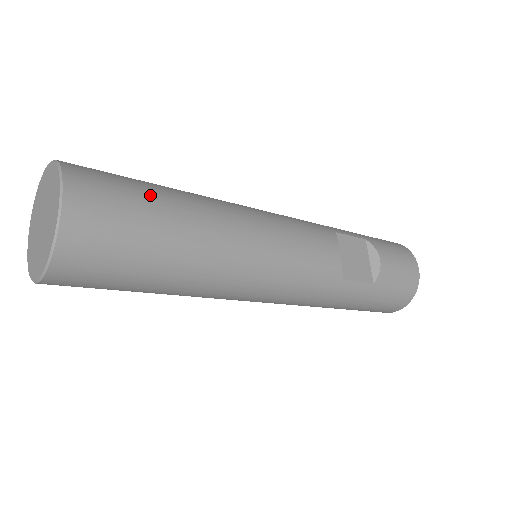
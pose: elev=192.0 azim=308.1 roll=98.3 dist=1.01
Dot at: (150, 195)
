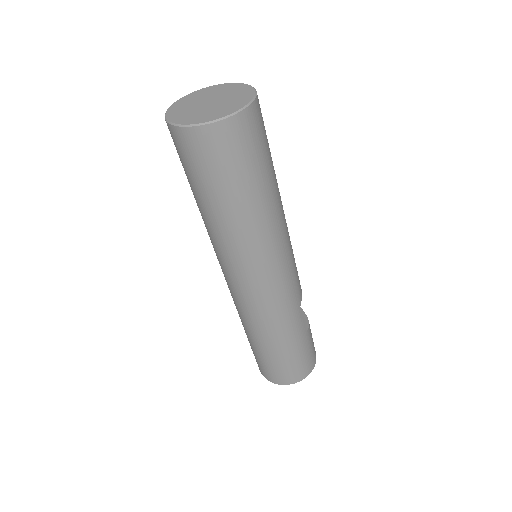
Dot at: occluded
